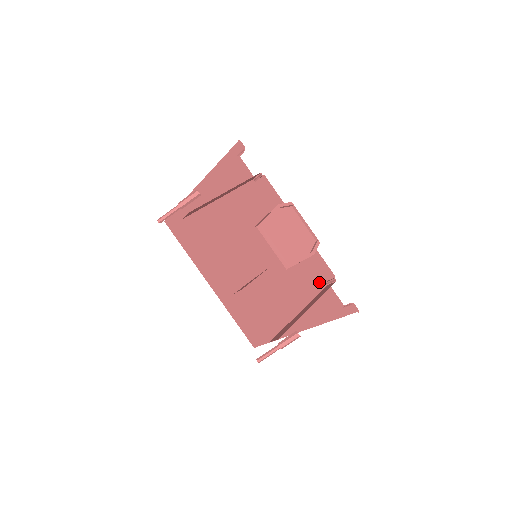
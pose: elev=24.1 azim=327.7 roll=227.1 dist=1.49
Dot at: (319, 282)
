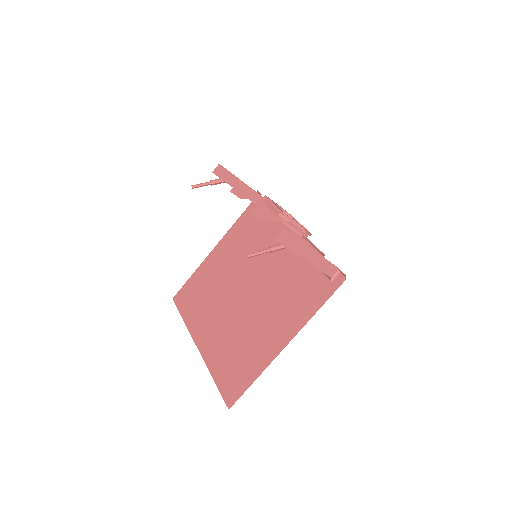
Dot at: (310, 272)
